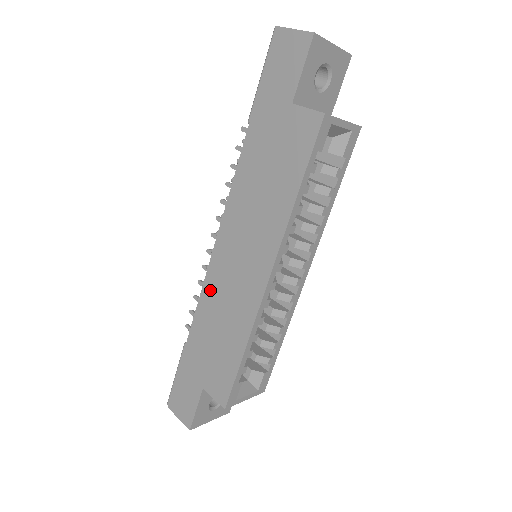
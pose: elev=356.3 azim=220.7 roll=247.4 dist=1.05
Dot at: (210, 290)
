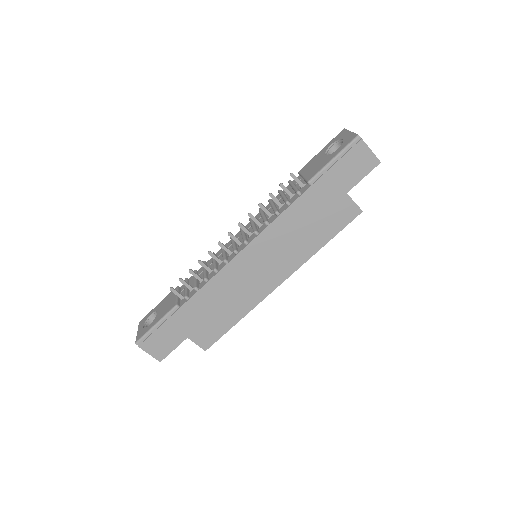
Dot at: (224, 278)
